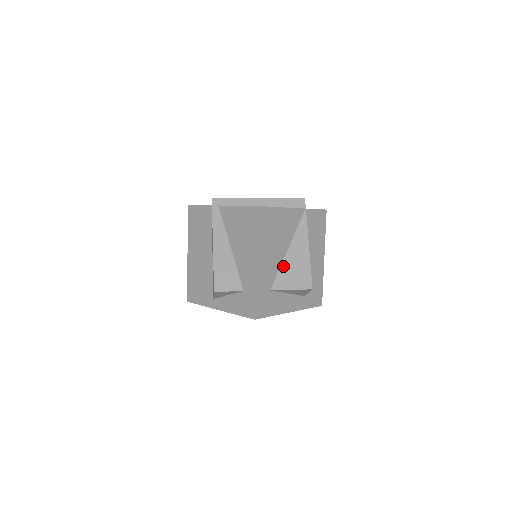
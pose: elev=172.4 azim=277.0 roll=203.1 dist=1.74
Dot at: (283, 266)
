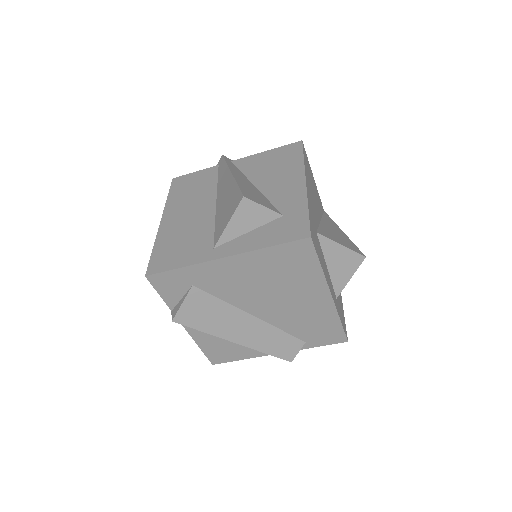
Dot at: (322, 226)
